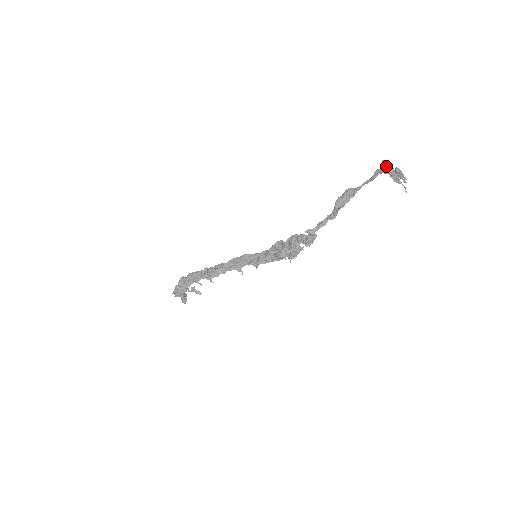
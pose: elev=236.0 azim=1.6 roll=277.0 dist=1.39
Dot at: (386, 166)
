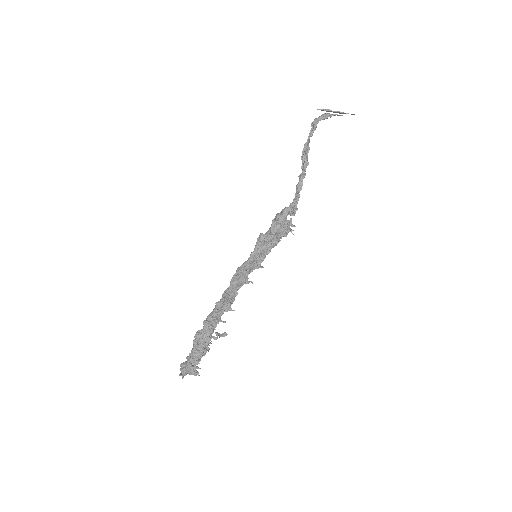
Dot at: (325, 110)
